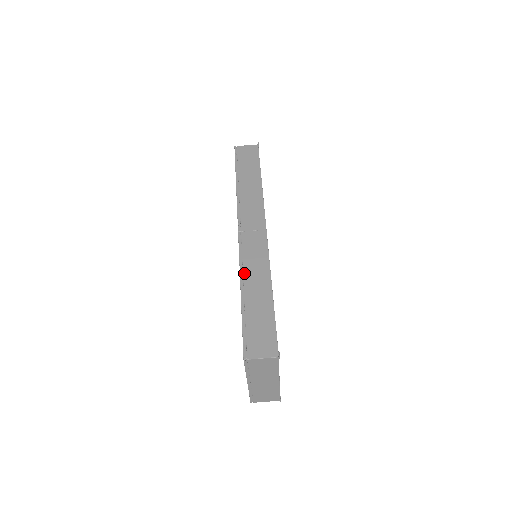
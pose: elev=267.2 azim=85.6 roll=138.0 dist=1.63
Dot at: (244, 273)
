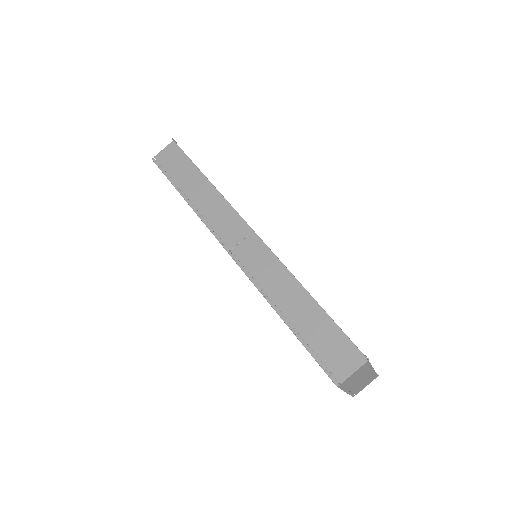
Dot at: (268, 294)
